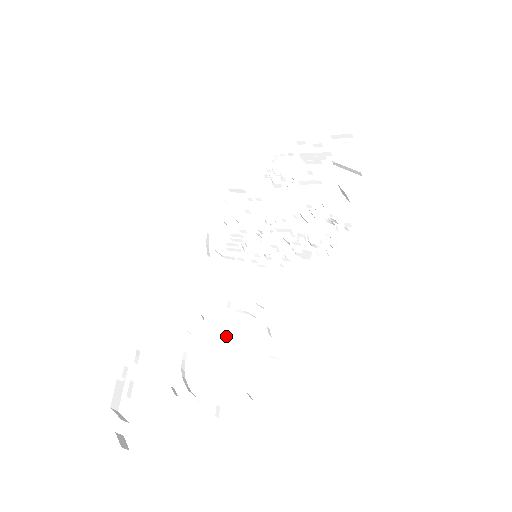
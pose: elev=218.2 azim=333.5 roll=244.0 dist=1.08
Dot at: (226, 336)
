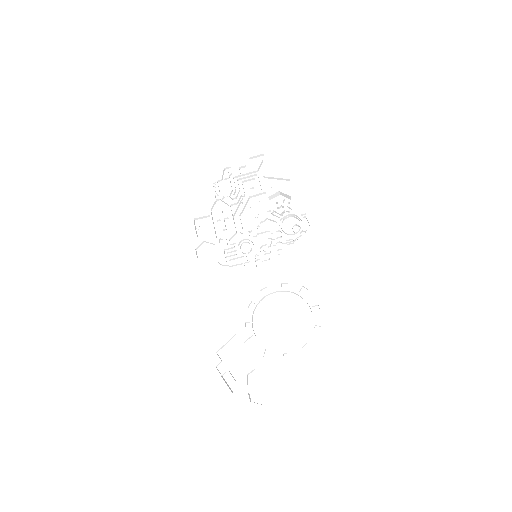
Dot at: (274, 311)
